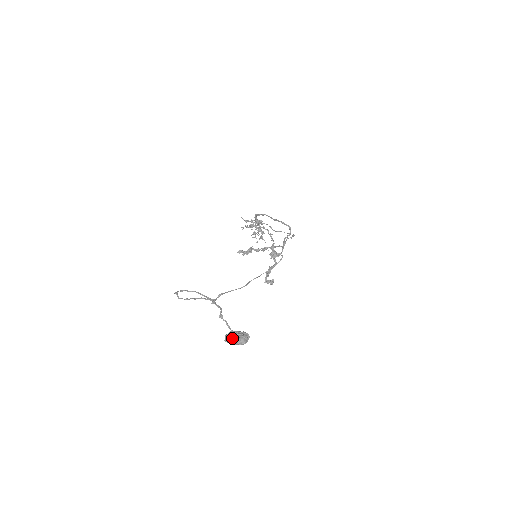
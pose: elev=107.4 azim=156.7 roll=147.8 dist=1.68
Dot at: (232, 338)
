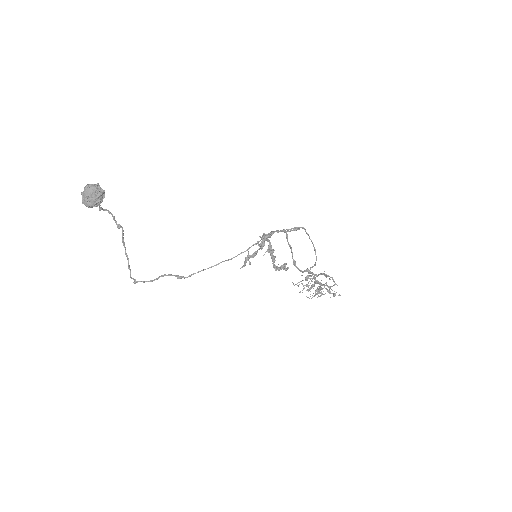
Dot at: (83, 193)
